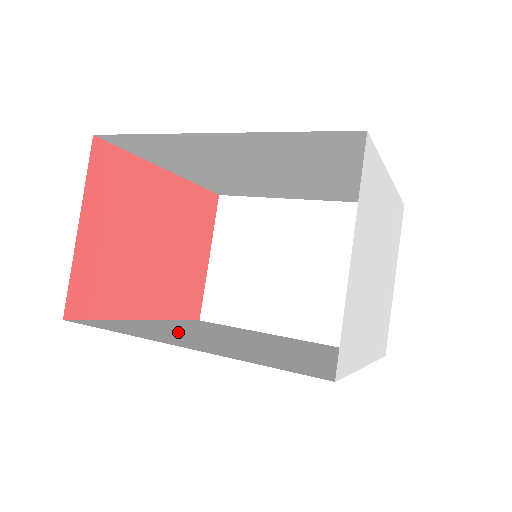
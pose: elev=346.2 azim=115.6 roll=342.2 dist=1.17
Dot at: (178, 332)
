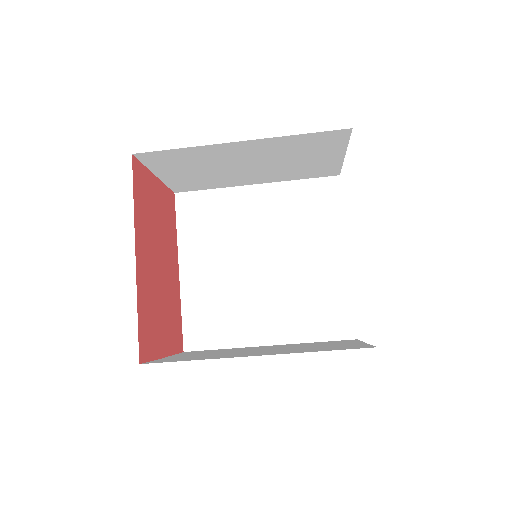
Dot at: occluded
